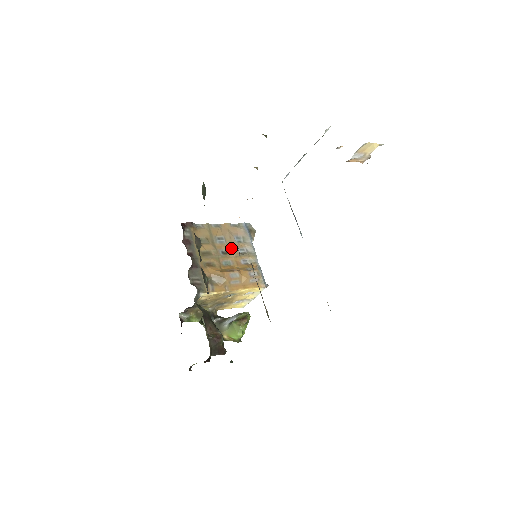
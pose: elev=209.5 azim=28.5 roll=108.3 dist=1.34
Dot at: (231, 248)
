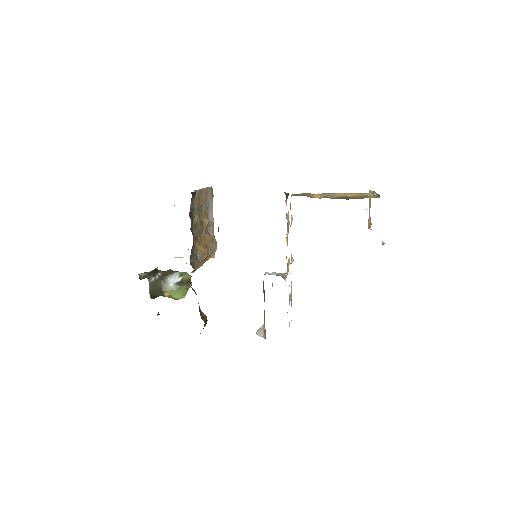
Dot at: (204, 217)
